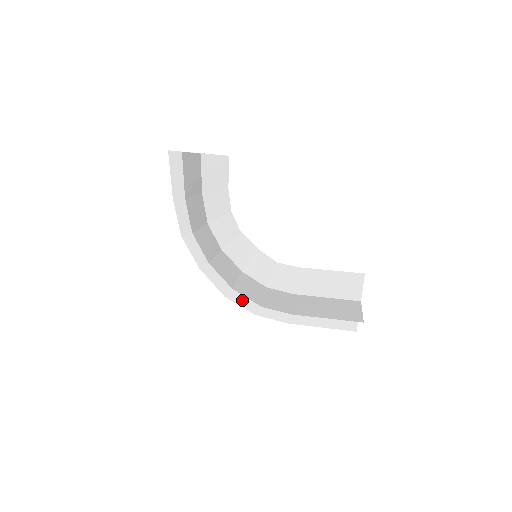
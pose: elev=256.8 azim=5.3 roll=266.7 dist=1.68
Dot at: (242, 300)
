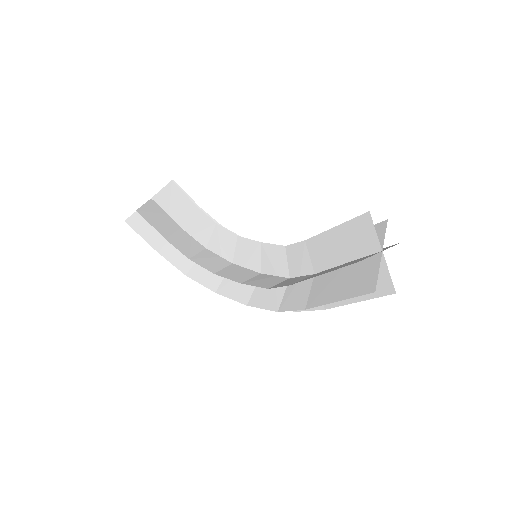
Dot at: occluded
